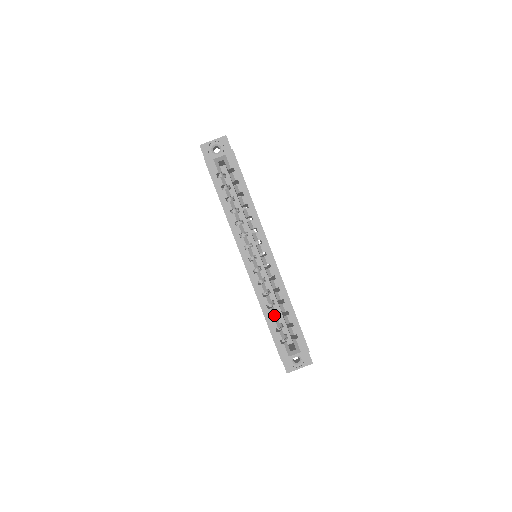
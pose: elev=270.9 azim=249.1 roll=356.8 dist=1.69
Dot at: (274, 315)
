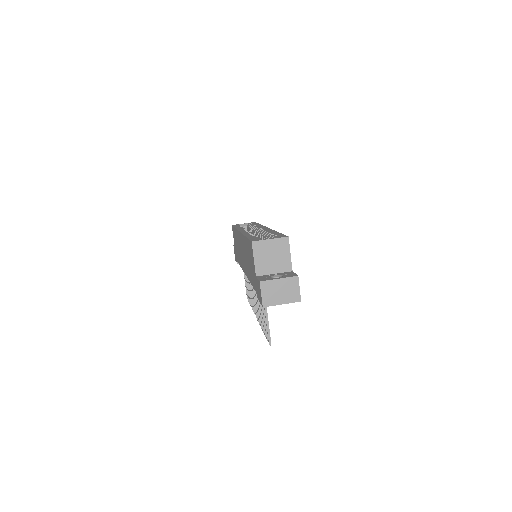
Dot at: occluded
